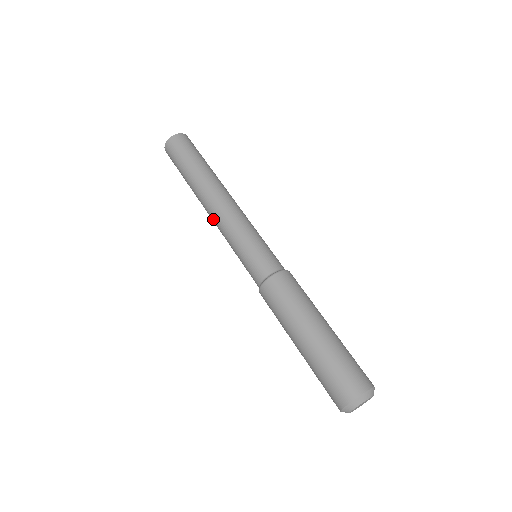
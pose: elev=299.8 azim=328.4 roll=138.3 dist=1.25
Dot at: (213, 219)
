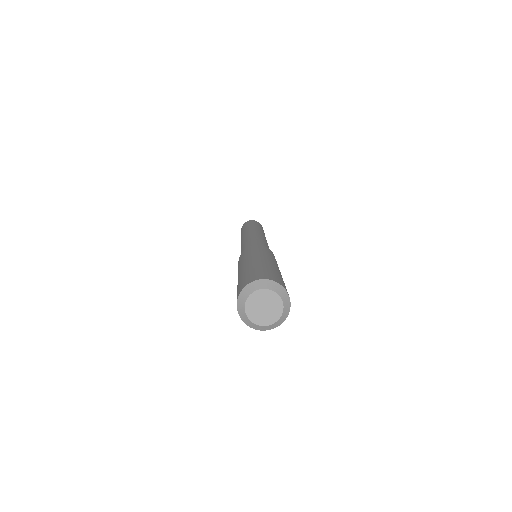
Dot at: occluded
